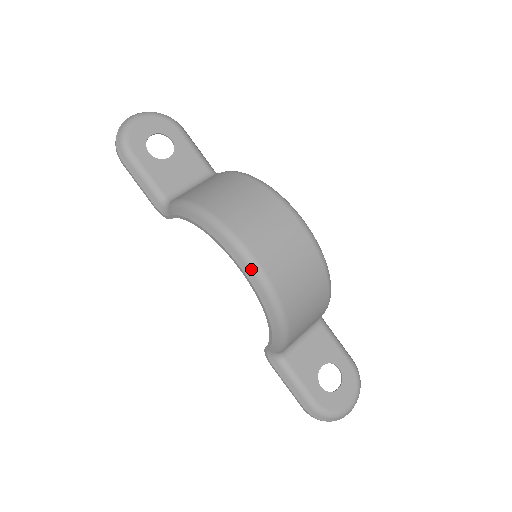
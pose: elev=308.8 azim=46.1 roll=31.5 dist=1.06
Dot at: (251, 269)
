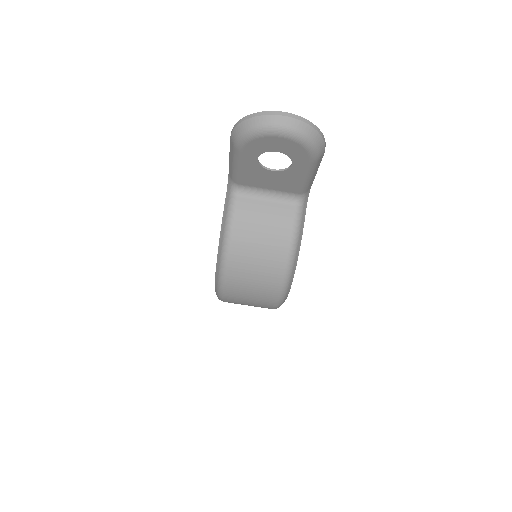
Dot at: (217, 296)
